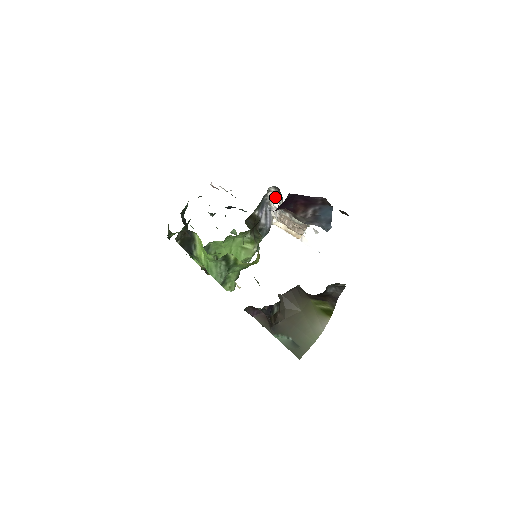
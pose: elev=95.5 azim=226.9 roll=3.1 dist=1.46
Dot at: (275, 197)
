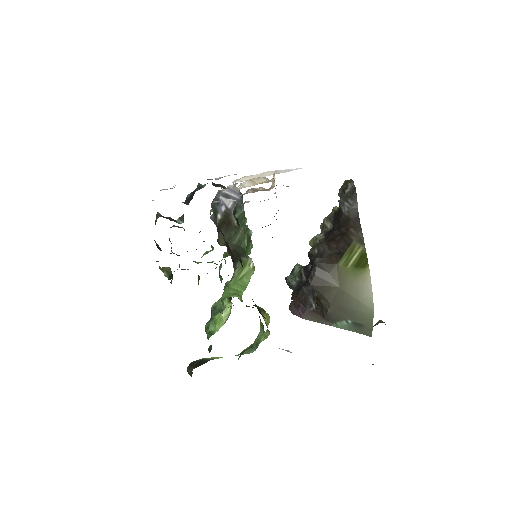
Dot at: occluded
